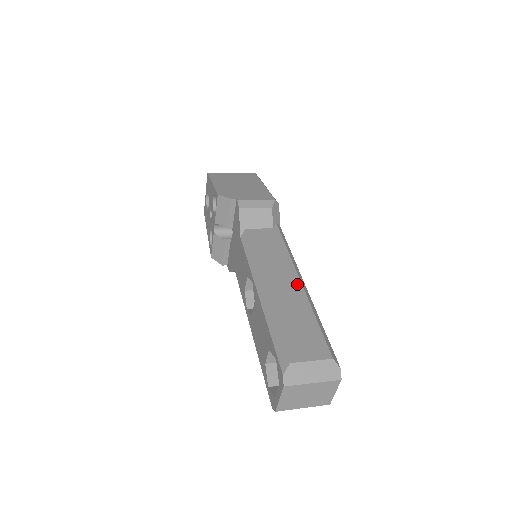
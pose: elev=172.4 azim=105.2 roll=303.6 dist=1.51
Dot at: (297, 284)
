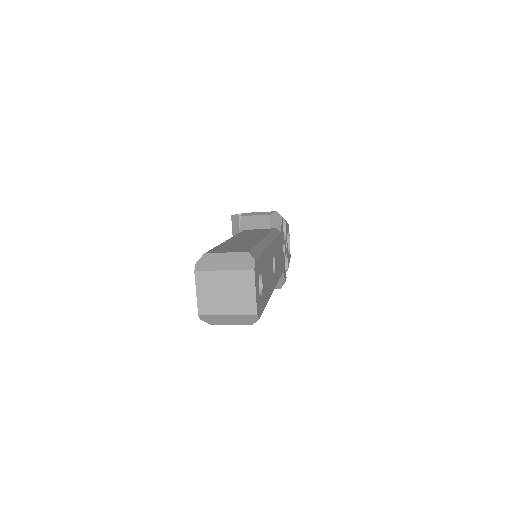
Dot at: (259, 238)
